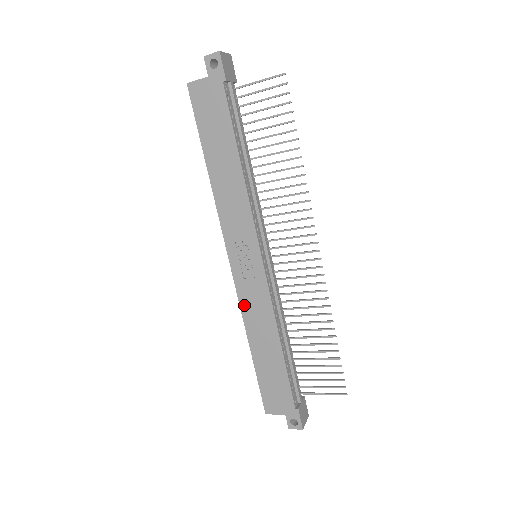
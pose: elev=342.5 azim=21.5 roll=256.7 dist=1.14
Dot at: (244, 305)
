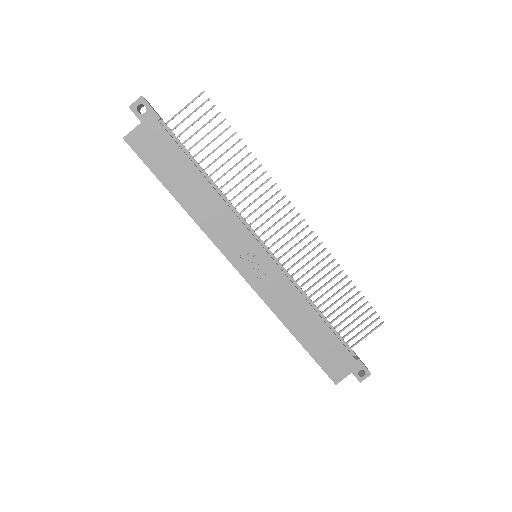
Dot at: (271, 302)
